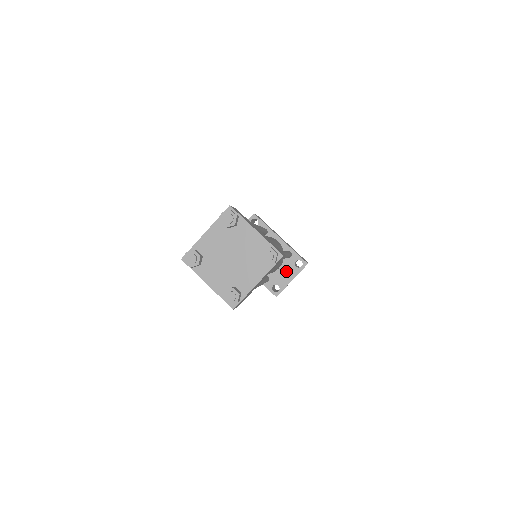
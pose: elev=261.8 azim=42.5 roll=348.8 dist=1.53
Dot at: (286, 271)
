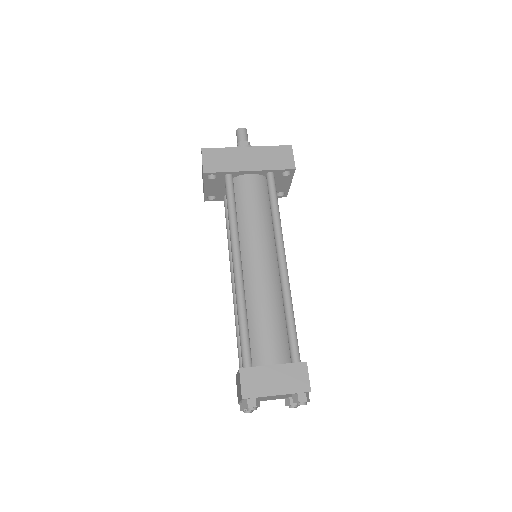
Dot at: (279, 183)
